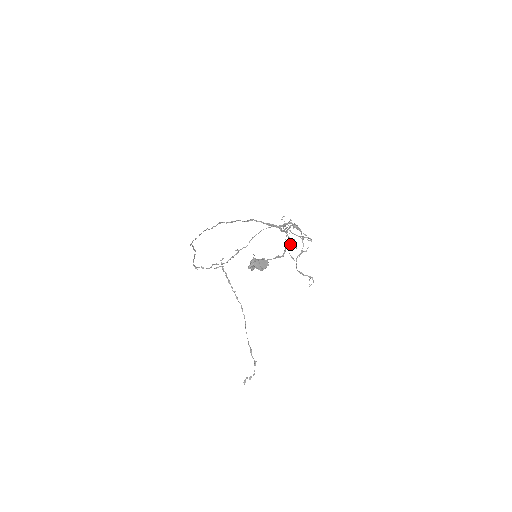
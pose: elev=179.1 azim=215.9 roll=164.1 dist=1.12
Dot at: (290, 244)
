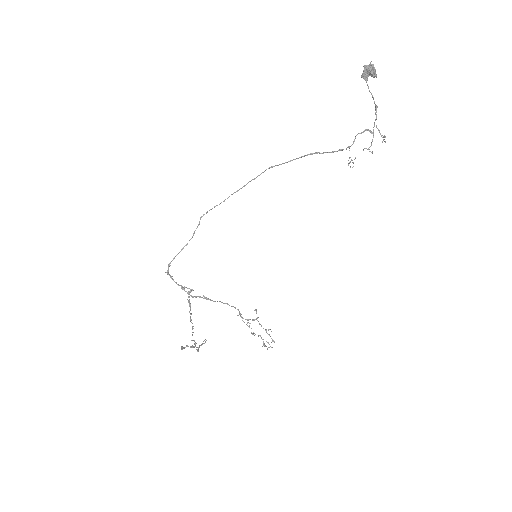
Dot at: (349, 162)
